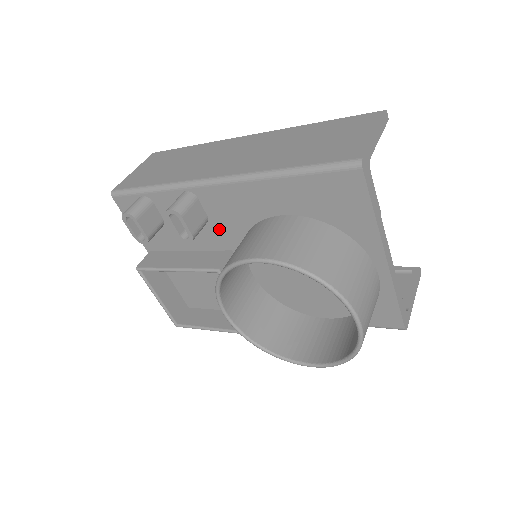
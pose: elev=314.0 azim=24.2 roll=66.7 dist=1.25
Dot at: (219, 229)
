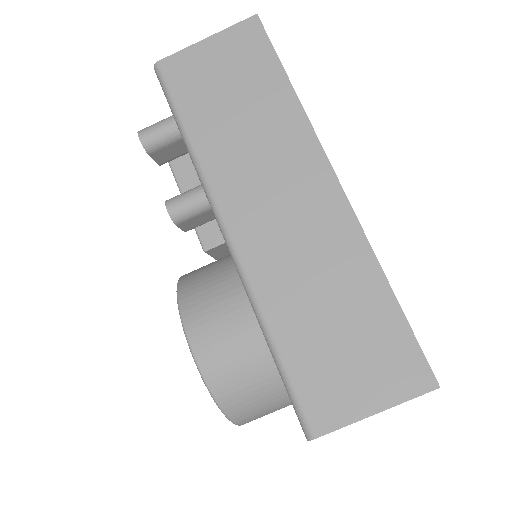
Dot at: occluded
